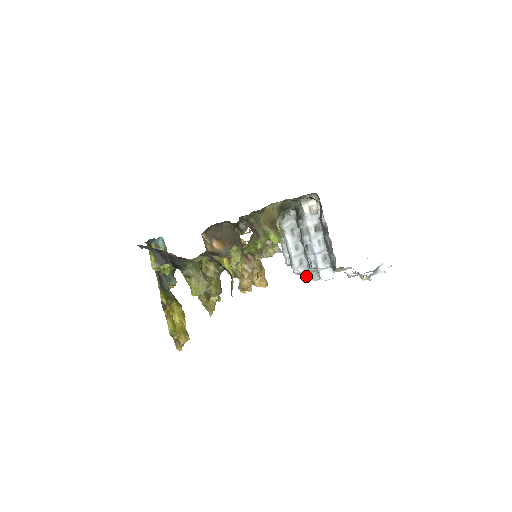
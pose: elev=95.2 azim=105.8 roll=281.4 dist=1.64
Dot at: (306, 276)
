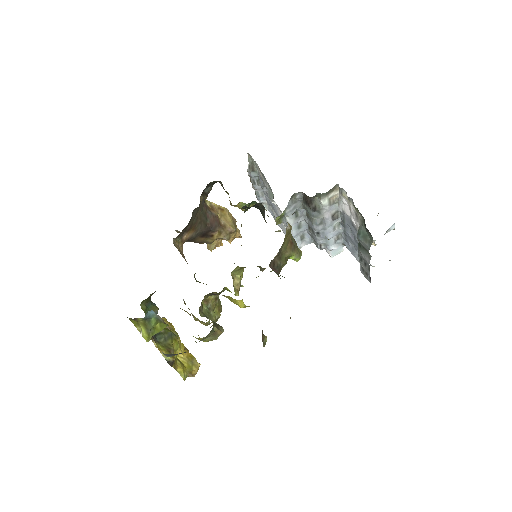
Dot at: occluded
